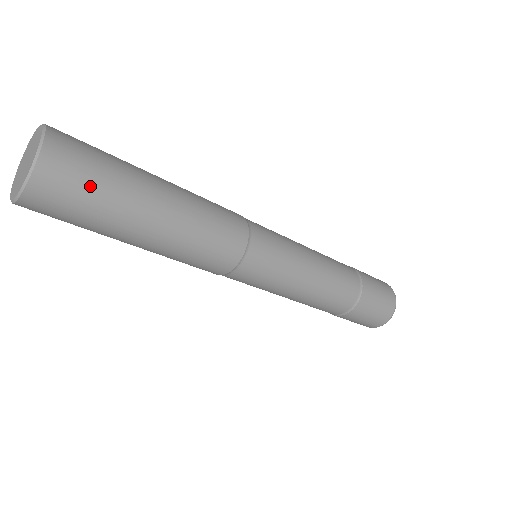
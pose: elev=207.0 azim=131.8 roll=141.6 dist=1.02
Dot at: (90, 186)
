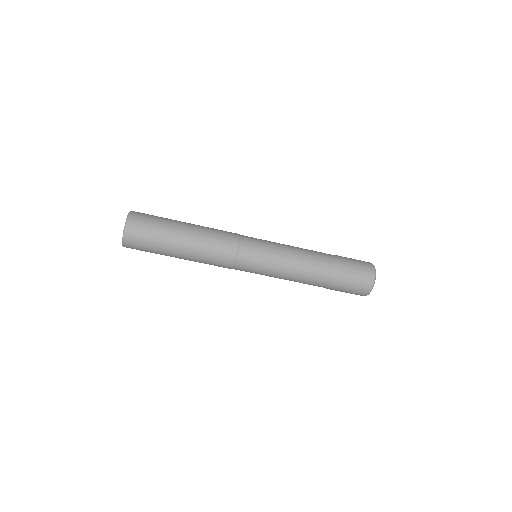
Dot at: (153, 216)
